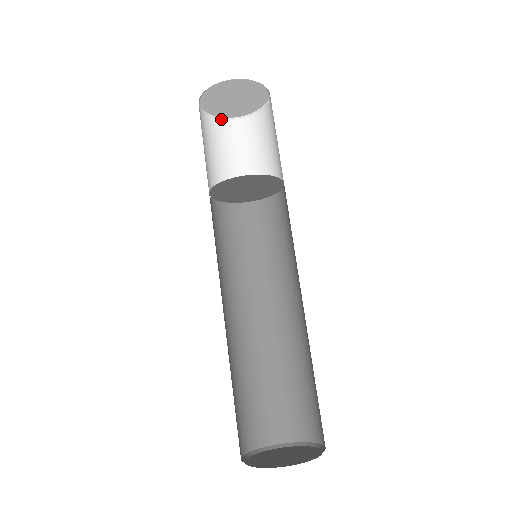
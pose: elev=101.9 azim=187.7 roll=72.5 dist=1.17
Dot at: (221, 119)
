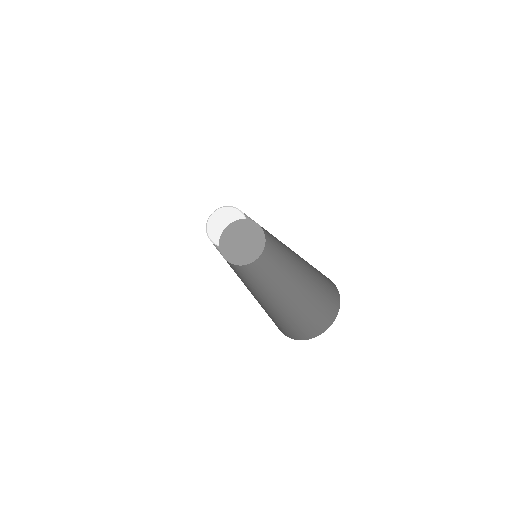
Dot at: occluded
